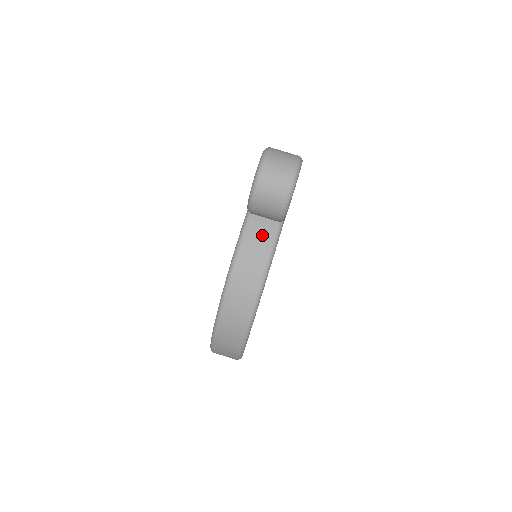
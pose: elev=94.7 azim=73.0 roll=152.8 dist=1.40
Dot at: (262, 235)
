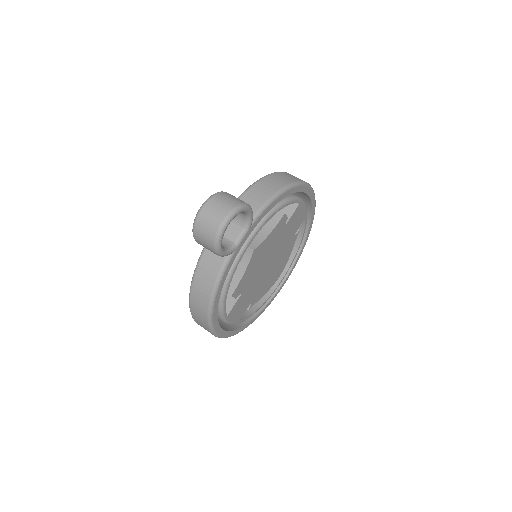
Dot at: (213, 263)
